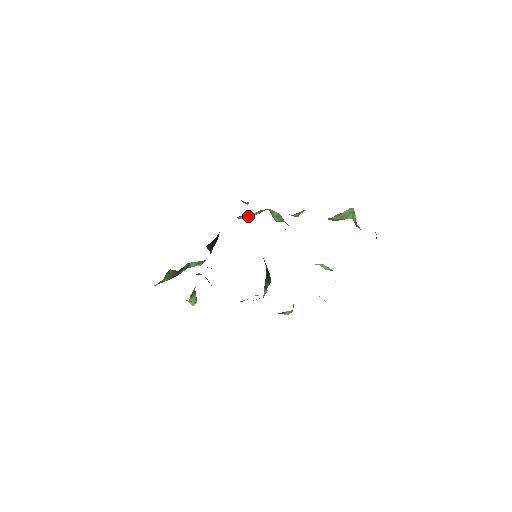
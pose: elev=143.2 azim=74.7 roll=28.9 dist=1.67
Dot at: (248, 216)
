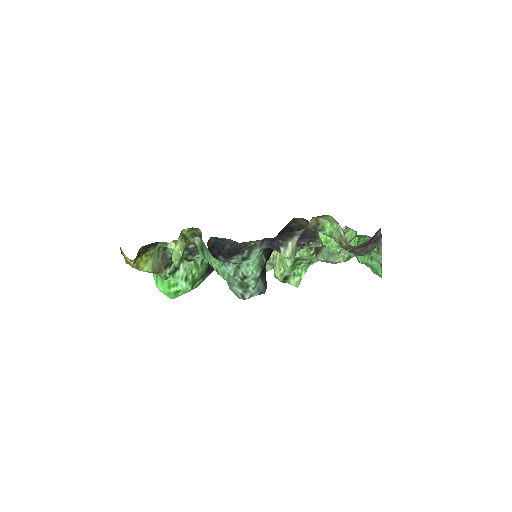
Dot at: occluded
